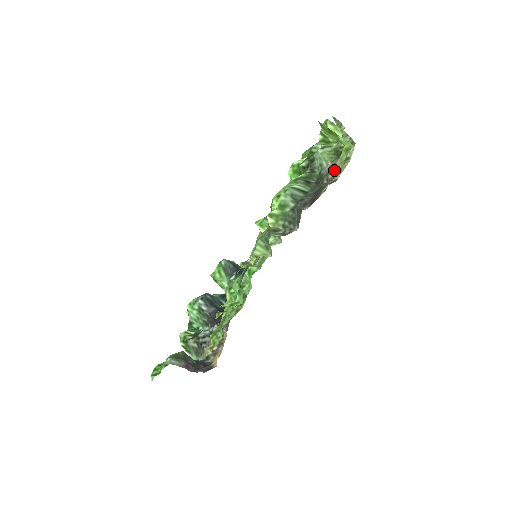
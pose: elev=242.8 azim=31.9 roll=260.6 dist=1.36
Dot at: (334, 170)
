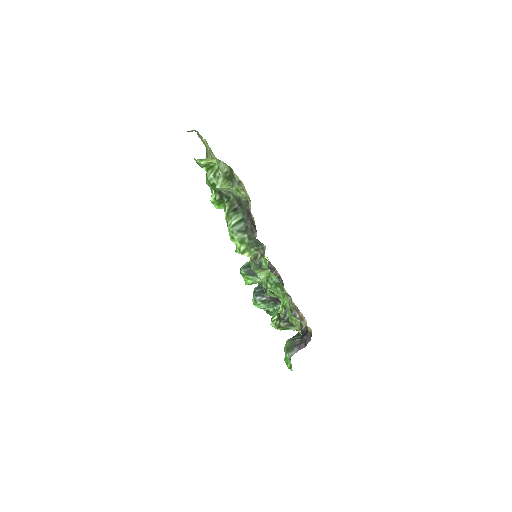
Dot at: occluded
